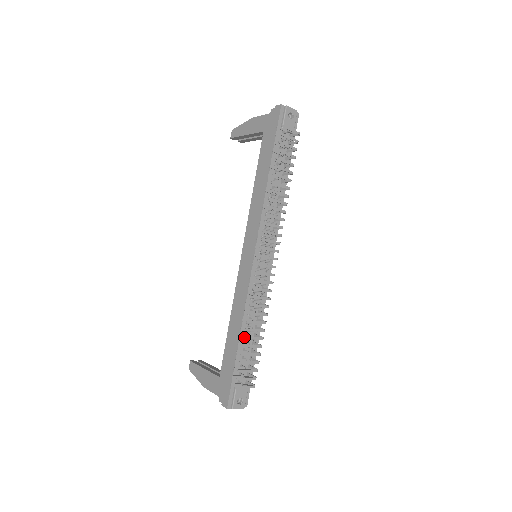
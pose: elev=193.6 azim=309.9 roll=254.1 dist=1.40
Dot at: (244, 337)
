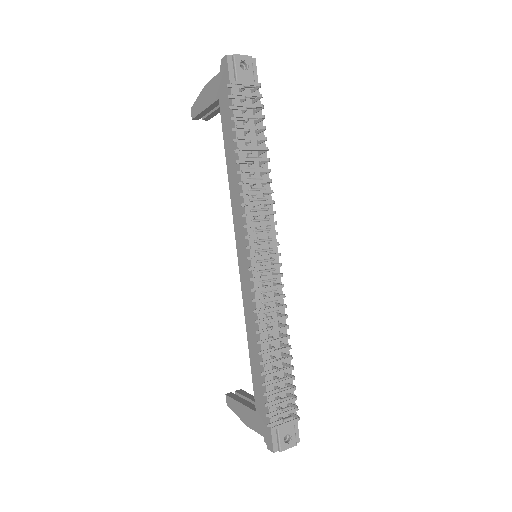
Dot at: (265, 365)
